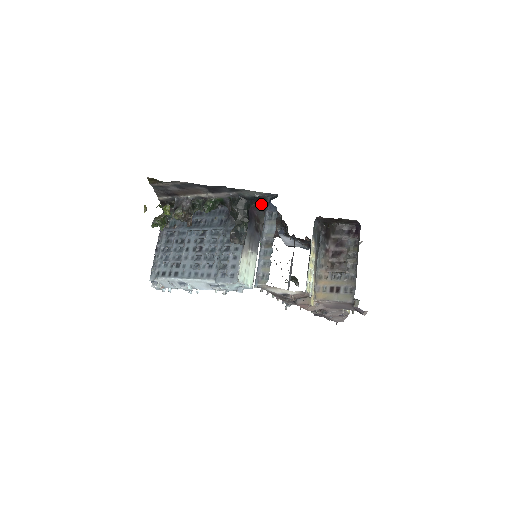
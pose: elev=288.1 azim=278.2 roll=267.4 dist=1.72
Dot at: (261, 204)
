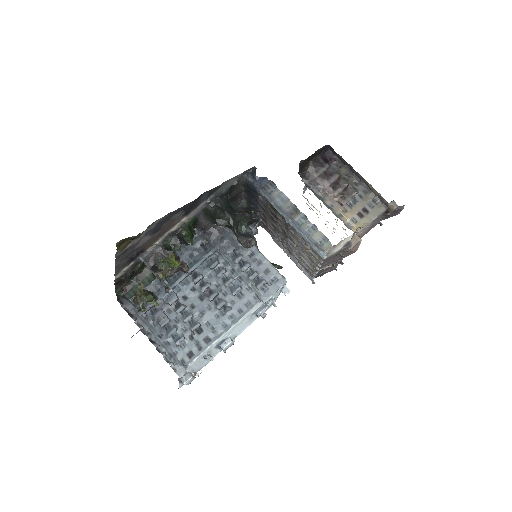
Dot at: (232, 196)
